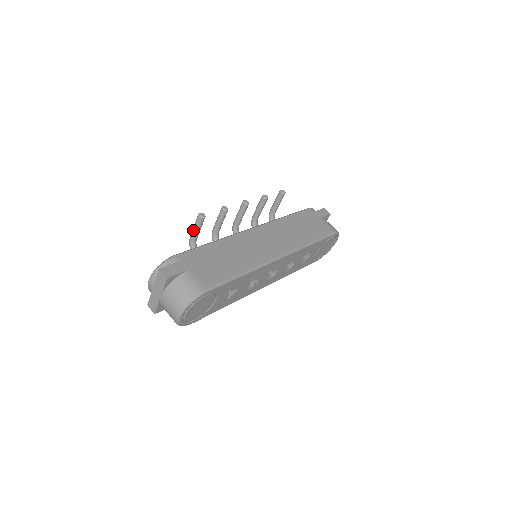
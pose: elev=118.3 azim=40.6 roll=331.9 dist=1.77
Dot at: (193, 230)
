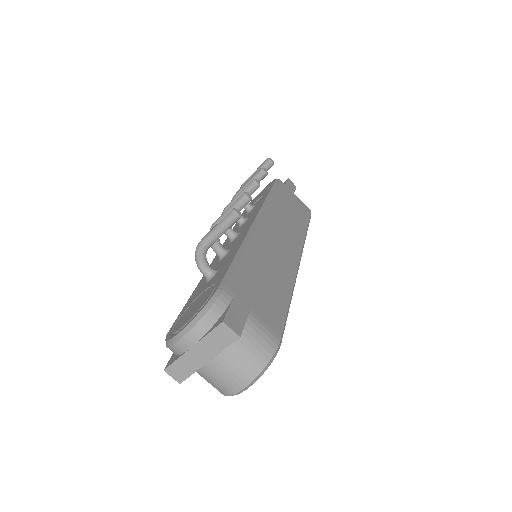
Dot at: (214, 234)
